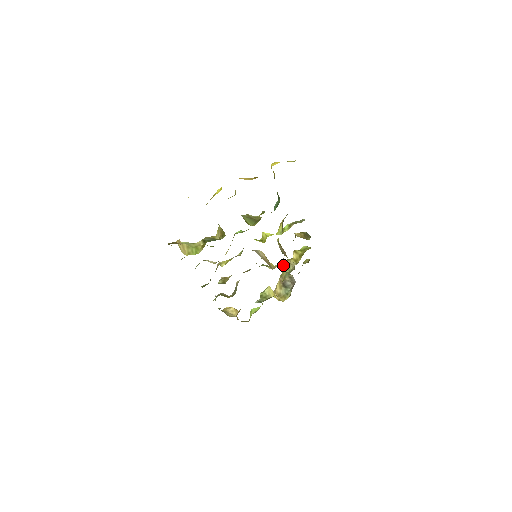
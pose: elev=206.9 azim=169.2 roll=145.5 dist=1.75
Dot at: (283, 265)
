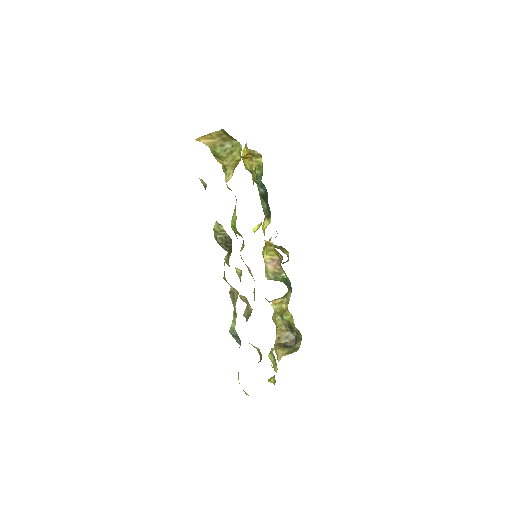
Dot at: (278, 298)
